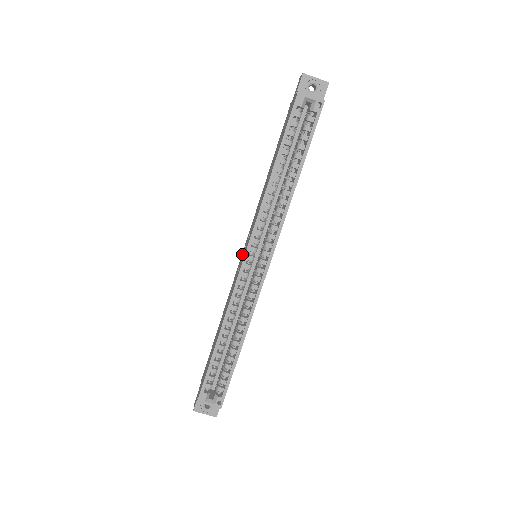
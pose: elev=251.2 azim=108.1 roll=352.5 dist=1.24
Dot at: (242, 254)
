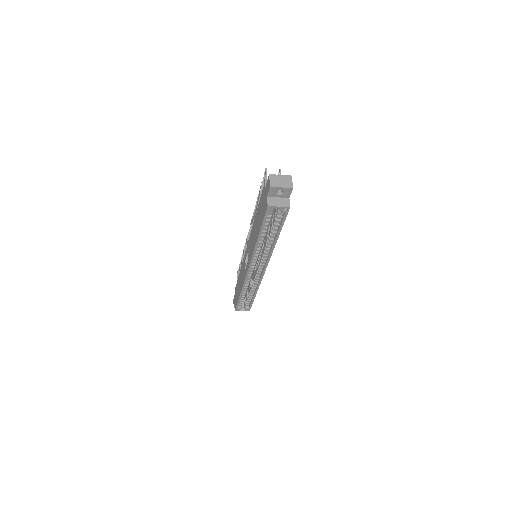
Dot at: (246, 252)
